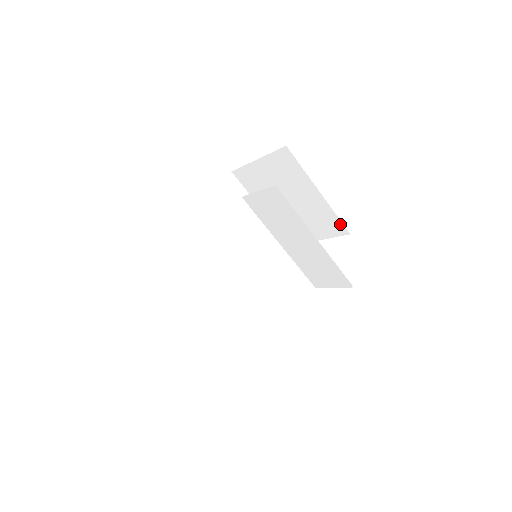
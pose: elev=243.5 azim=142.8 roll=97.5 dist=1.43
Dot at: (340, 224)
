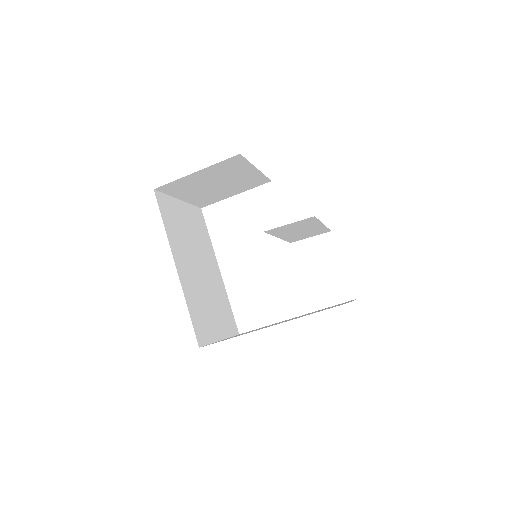
Dot at: (265, 179)
